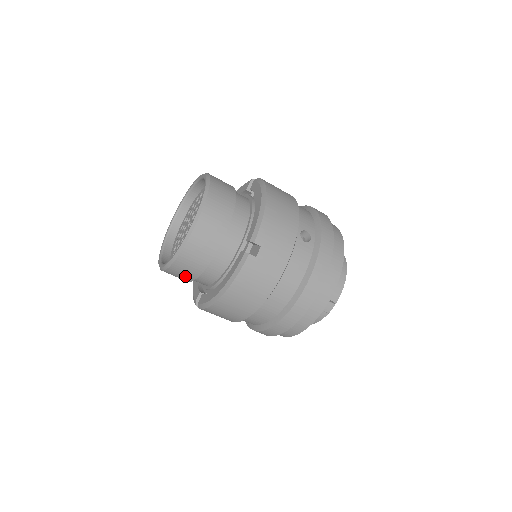
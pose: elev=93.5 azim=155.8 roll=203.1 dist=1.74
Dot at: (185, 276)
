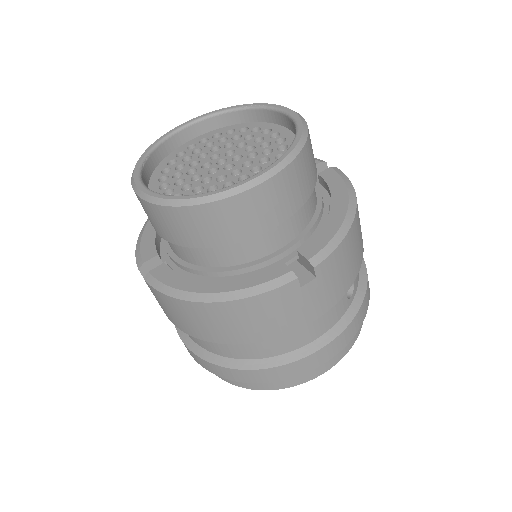
Dot at: (171, 231)
